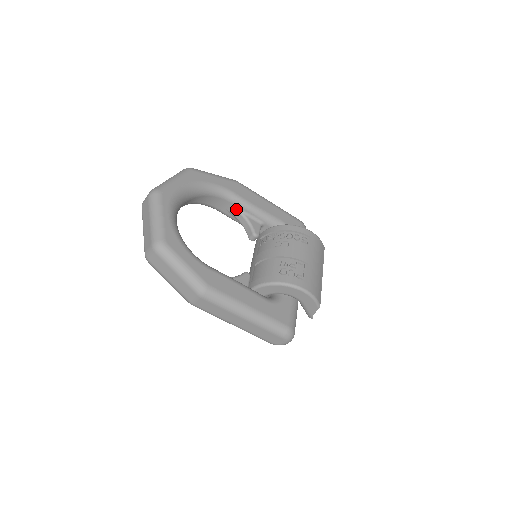
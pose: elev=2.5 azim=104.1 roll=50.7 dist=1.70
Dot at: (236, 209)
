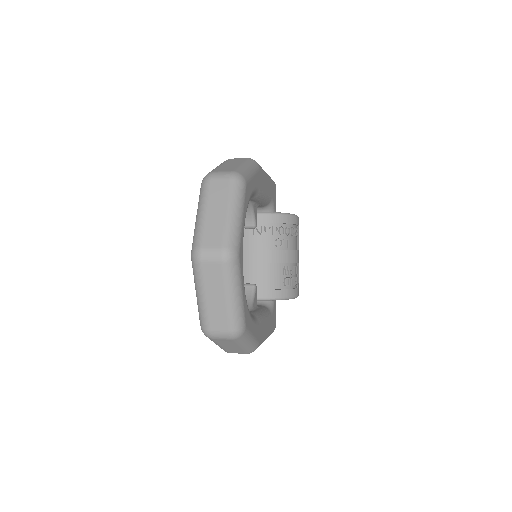
Dot at: occluded
